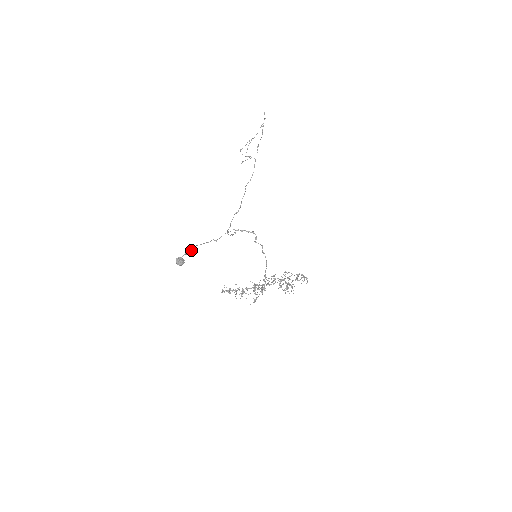
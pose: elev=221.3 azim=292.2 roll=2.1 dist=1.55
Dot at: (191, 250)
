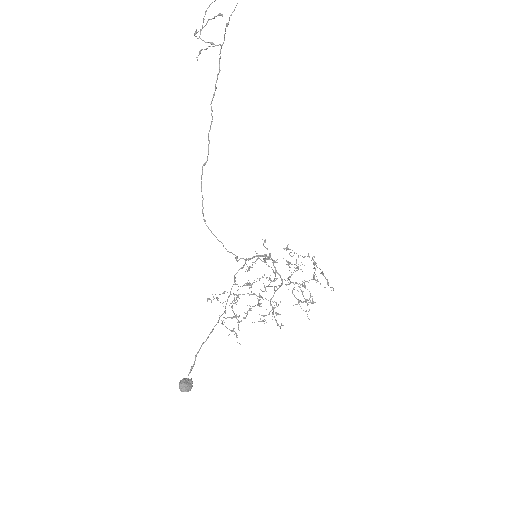
Dot at: (196, 355)
